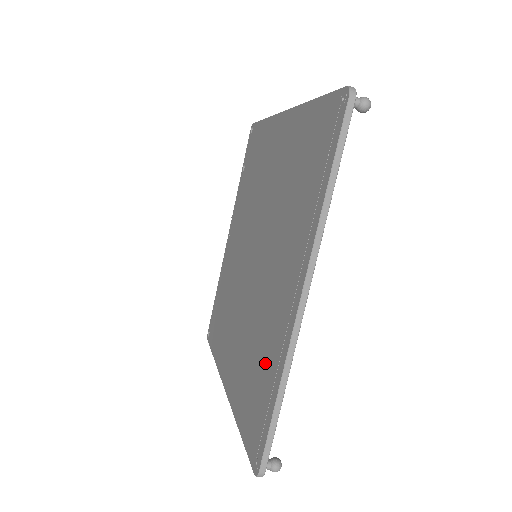
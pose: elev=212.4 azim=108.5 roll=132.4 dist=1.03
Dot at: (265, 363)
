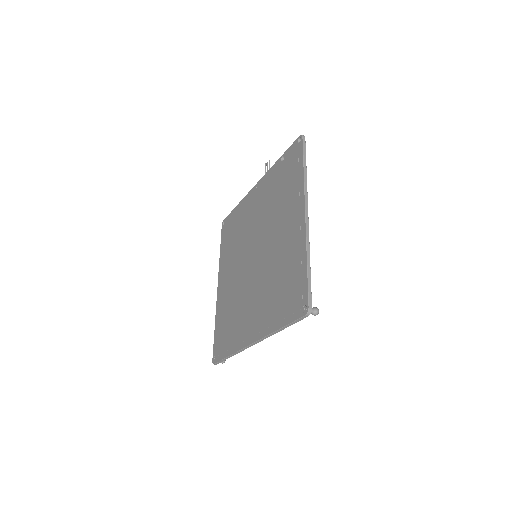
Dot at: (232, 331)
